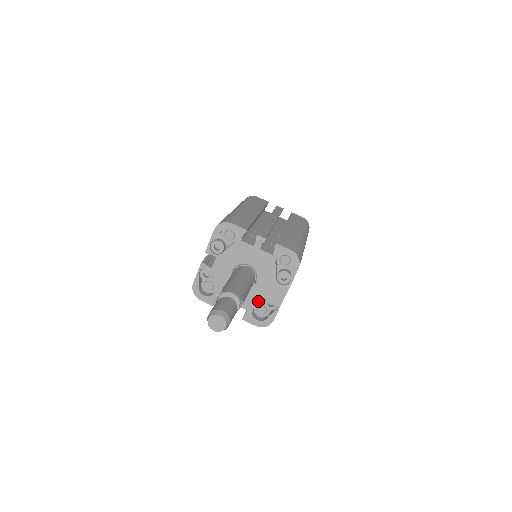
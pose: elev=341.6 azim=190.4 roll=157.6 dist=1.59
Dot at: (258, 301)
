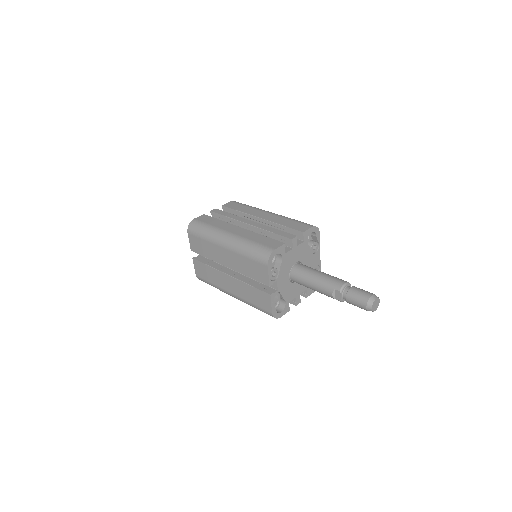
Dot at: occluded
